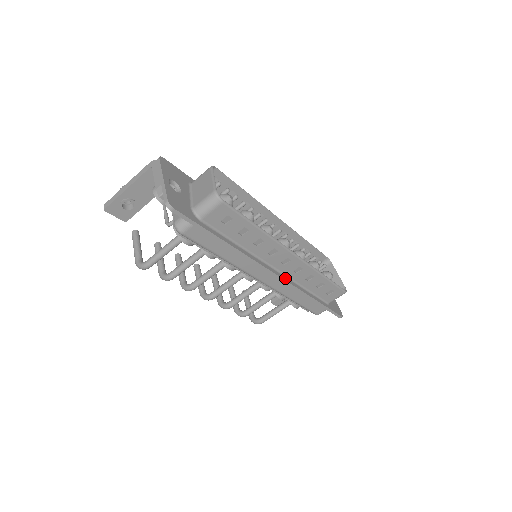
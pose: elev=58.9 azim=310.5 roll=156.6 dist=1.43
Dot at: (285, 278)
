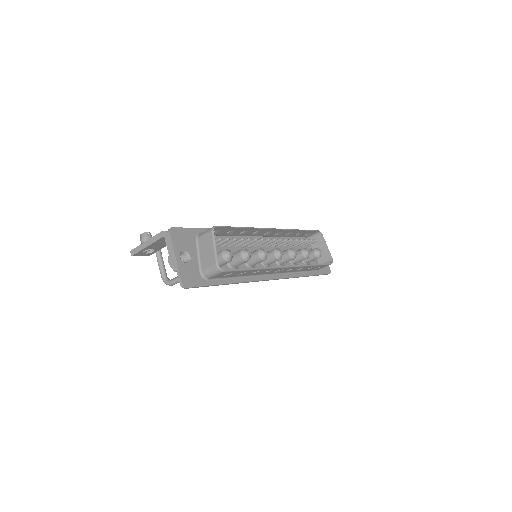
Dot at: (279, 276)
